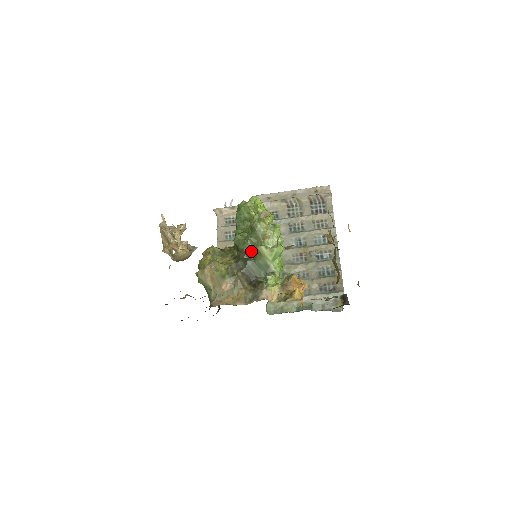
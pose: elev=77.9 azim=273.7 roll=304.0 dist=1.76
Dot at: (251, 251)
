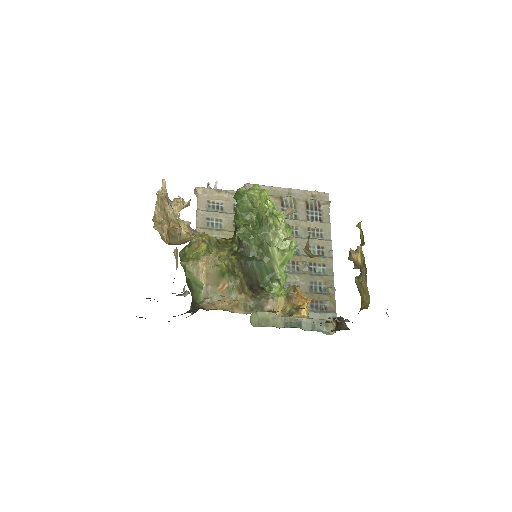
Dot at: (257, 250)
